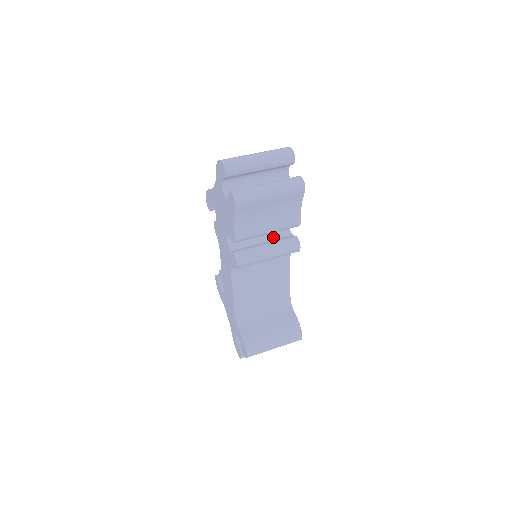
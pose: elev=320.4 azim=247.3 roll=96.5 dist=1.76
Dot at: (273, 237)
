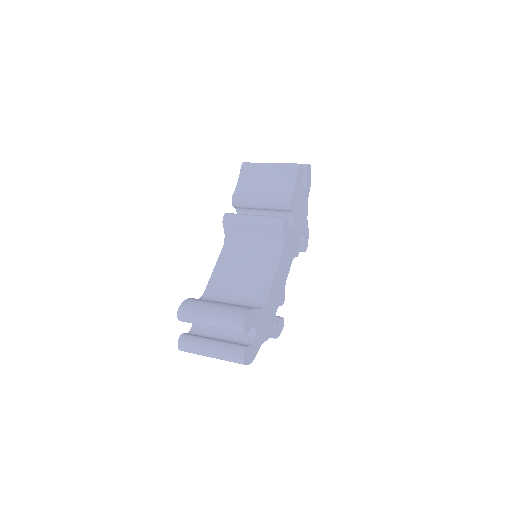
Dot at: occluded
